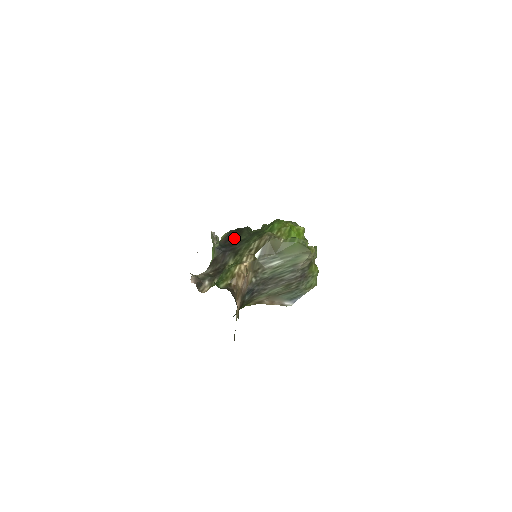
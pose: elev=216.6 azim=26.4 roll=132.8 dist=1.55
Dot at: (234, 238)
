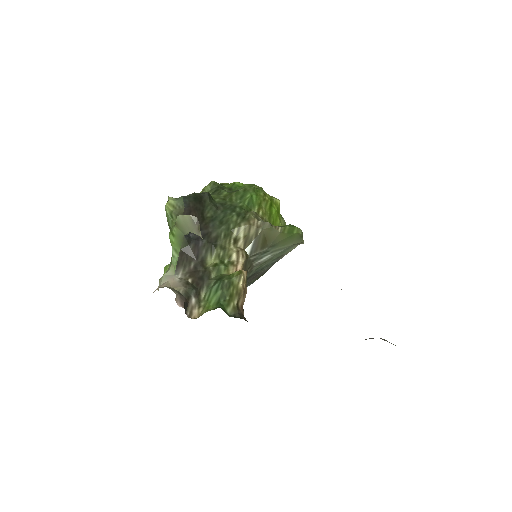
Dot at: (197, 213)
